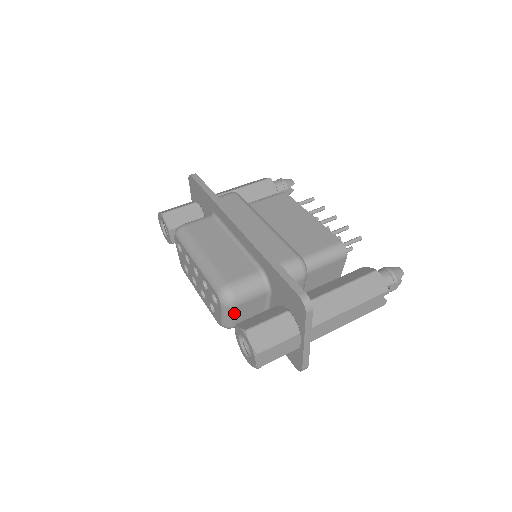
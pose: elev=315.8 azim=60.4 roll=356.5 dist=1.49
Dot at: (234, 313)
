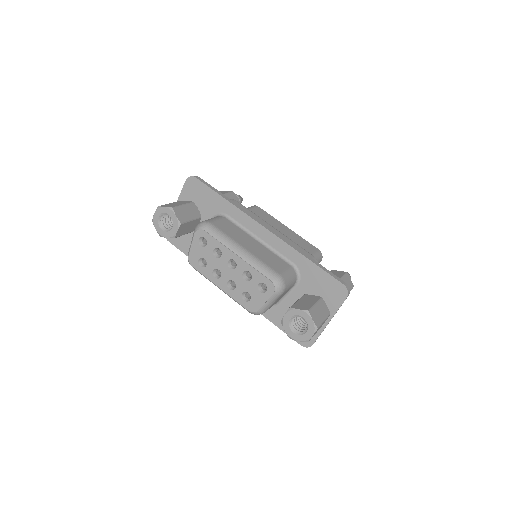
Dot at: (276, 300)
